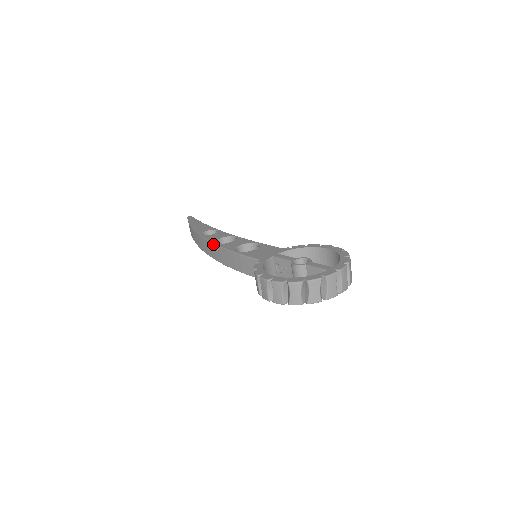
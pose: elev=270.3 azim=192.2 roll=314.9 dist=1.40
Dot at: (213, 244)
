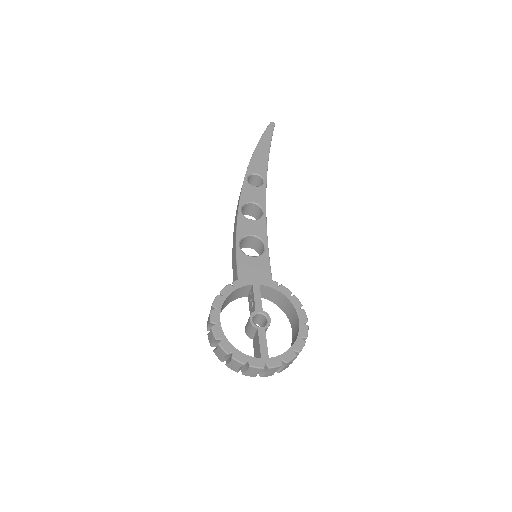
Dot at: (238, 206)
